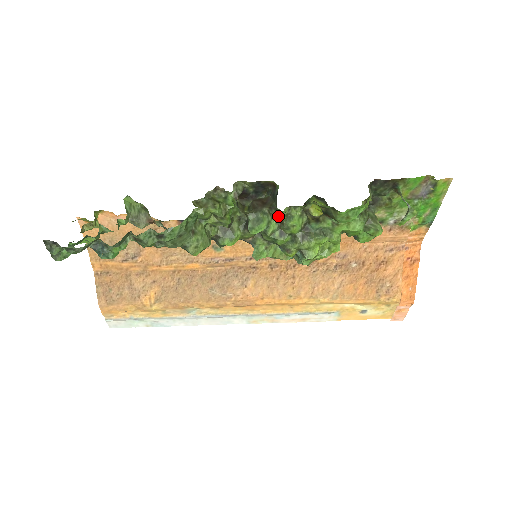
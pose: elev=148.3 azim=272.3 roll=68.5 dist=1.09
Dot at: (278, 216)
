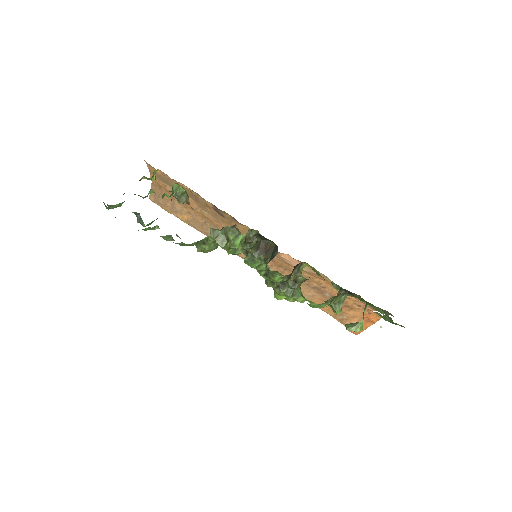
Dot at: (267, 267)
